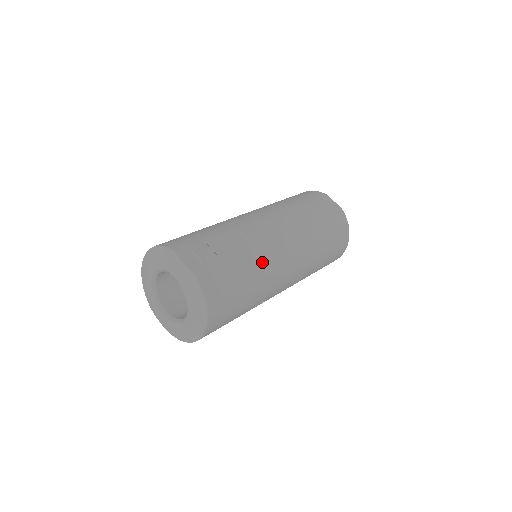
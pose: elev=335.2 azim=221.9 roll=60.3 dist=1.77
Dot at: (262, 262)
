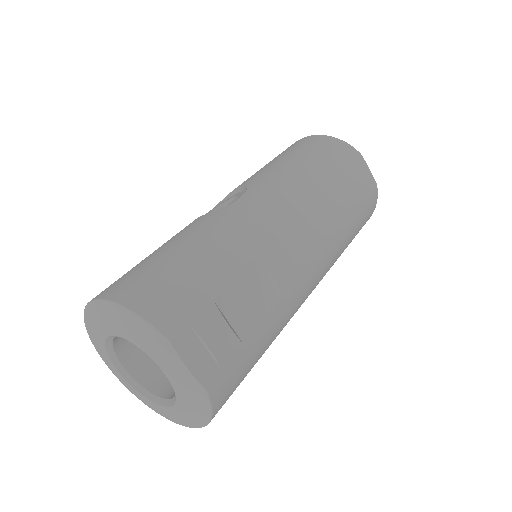
Dot at: (285, 314)
